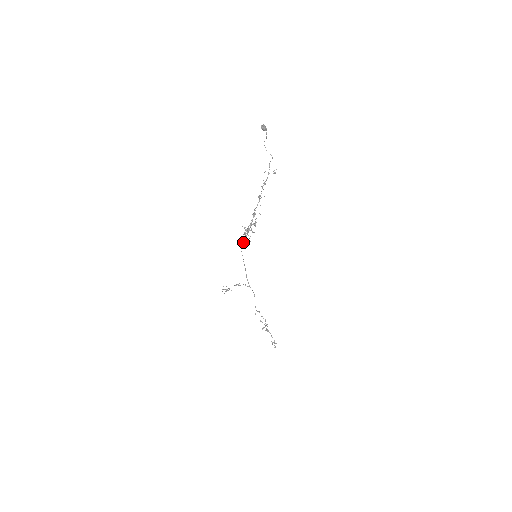
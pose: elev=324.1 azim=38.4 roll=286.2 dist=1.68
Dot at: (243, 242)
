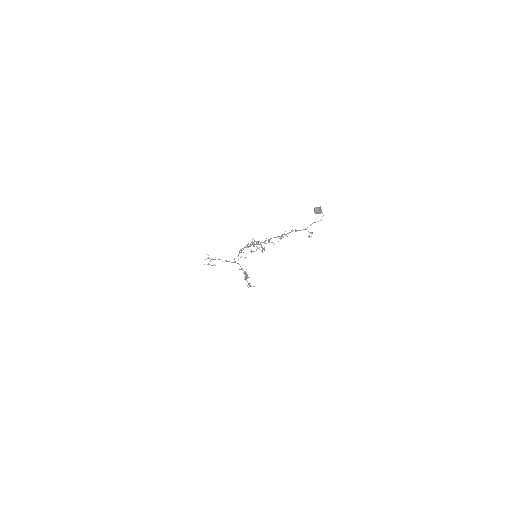
Dot at: occluded
